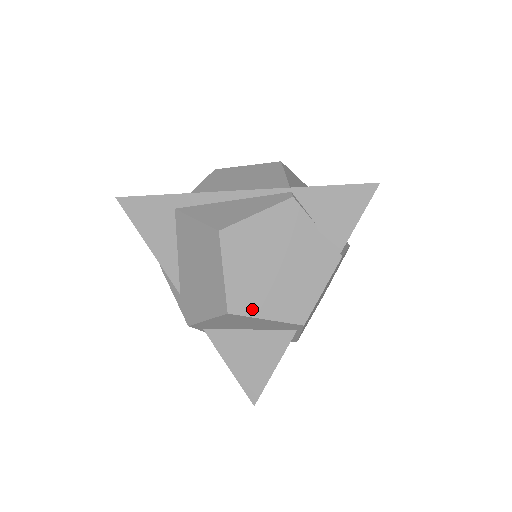
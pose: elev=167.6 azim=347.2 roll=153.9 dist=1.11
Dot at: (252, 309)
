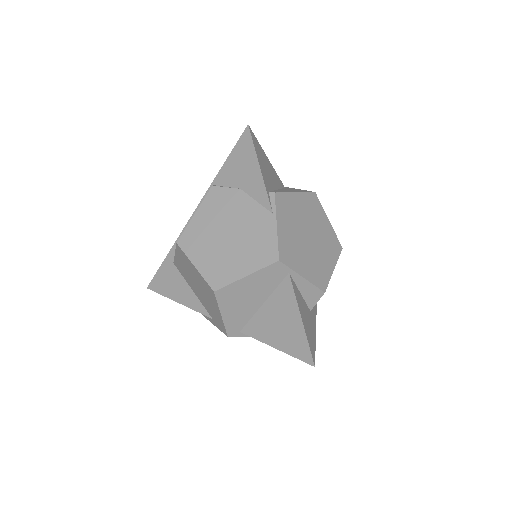
Dot at: (230, 276)
